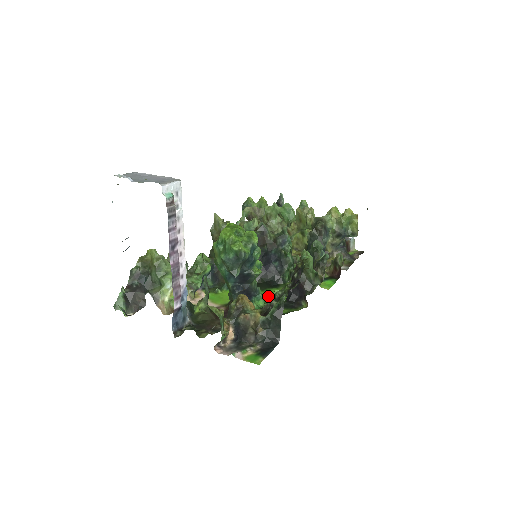
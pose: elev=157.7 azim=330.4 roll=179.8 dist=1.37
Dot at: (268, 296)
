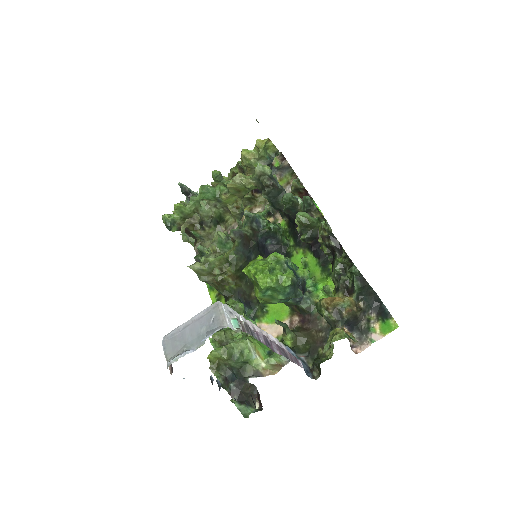
Dot at: occluded
